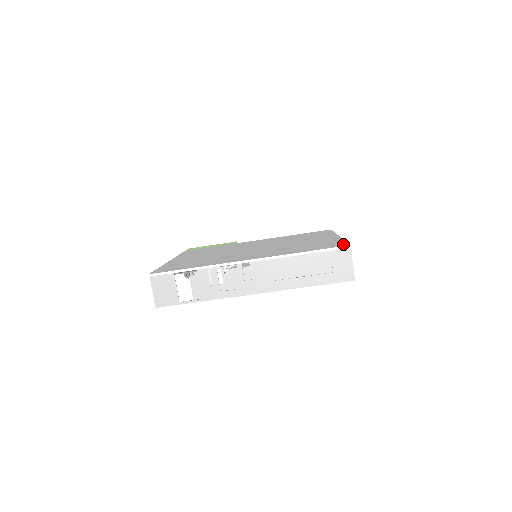
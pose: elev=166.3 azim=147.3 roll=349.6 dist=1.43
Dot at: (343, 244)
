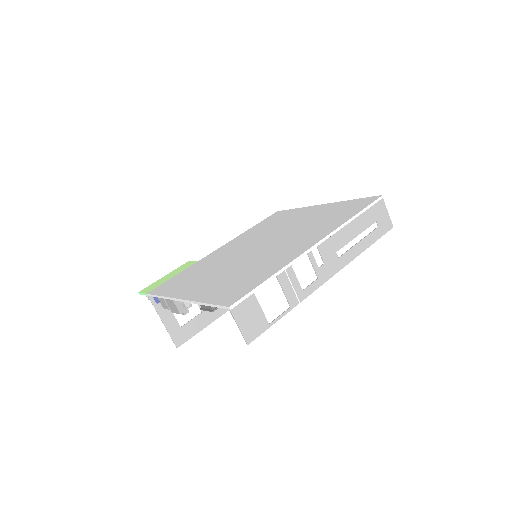
Dot at: (370, 198)
